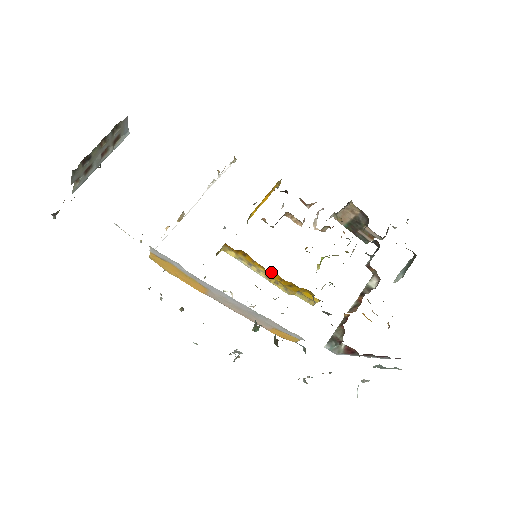
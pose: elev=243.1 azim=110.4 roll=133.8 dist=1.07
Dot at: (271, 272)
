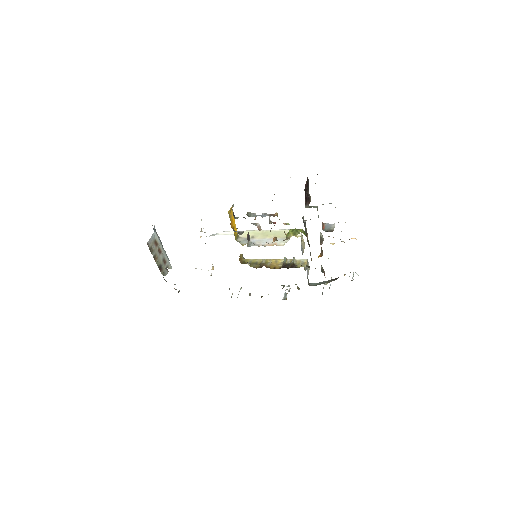
Dot at: occluded
